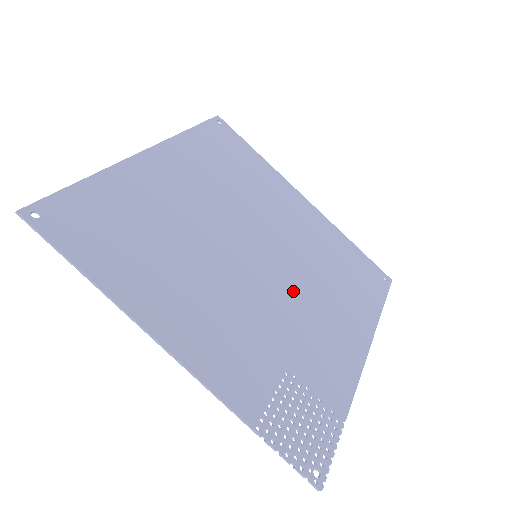
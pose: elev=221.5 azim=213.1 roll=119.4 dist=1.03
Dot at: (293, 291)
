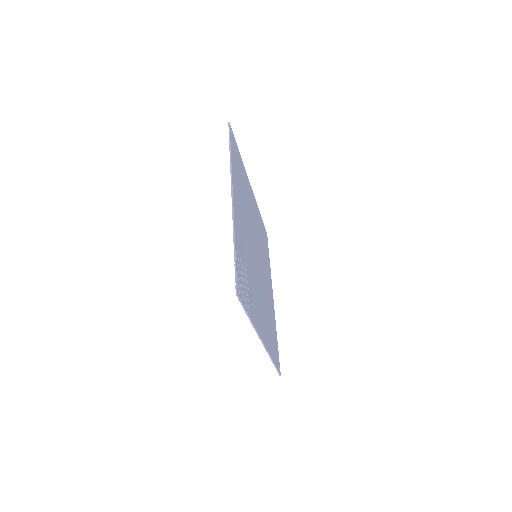
Dot at: (258, 282)
